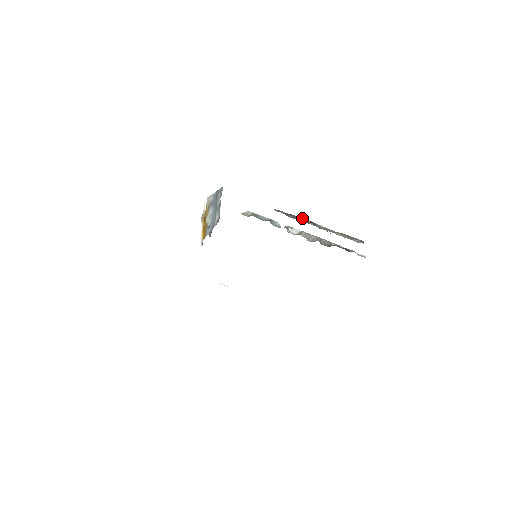
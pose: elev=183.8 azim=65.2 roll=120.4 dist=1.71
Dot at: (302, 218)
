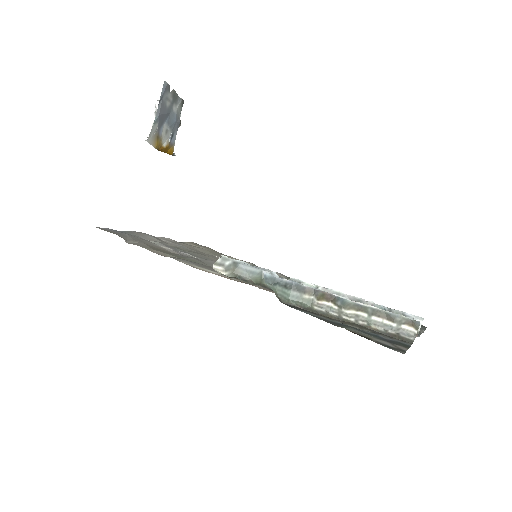
Dot at: (313, 291)
